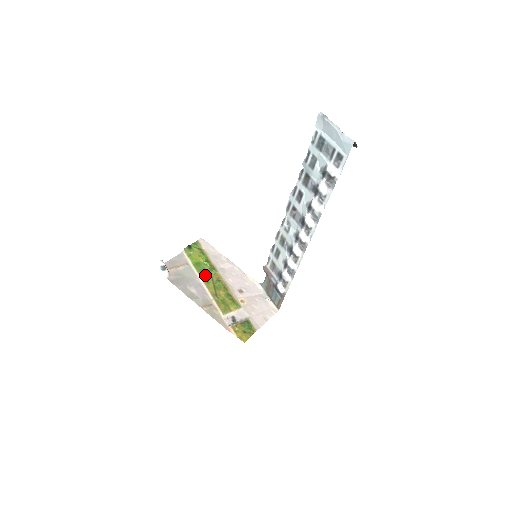
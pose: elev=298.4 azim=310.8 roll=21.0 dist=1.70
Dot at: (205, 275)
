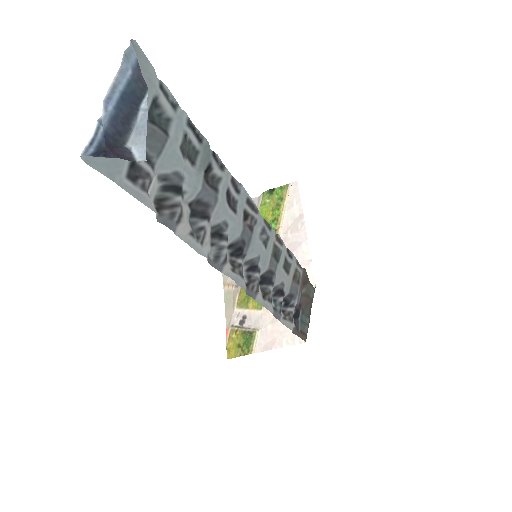
Dot at: occluded
